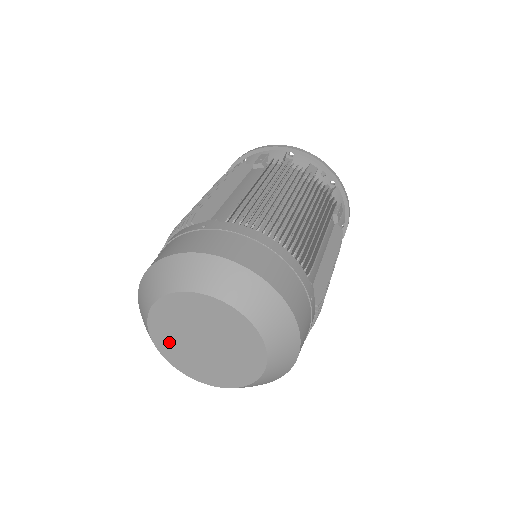
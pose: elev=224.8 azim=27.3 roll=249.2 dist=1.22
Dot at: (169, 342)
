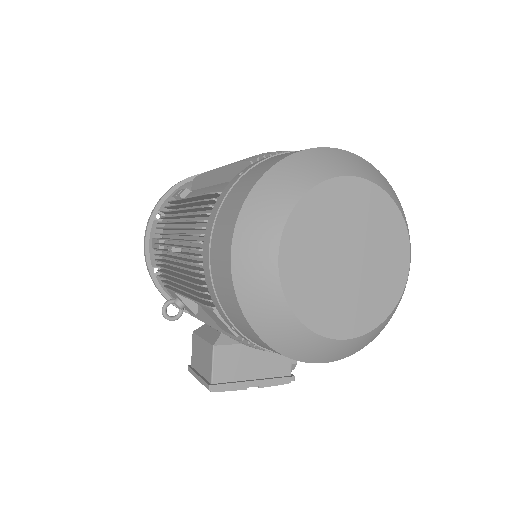
Dot at: (315, 298)
